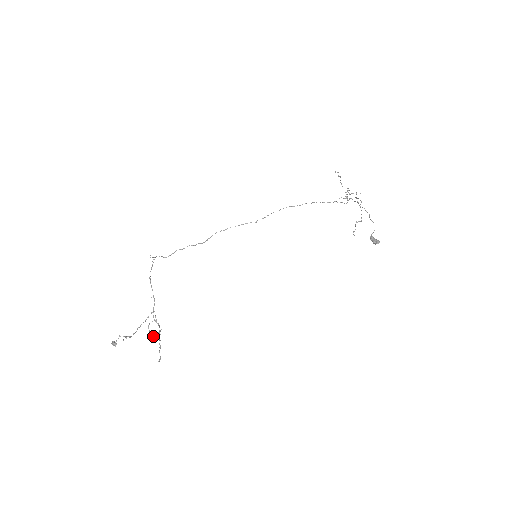
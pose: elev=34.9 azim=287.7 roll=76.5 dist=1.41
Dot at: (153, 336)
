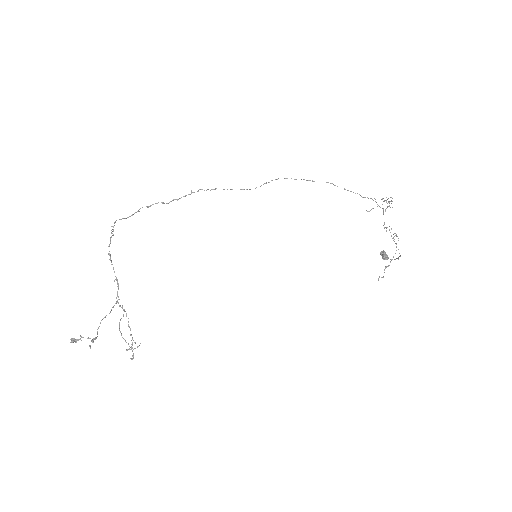
Dot at: (131, 349)
